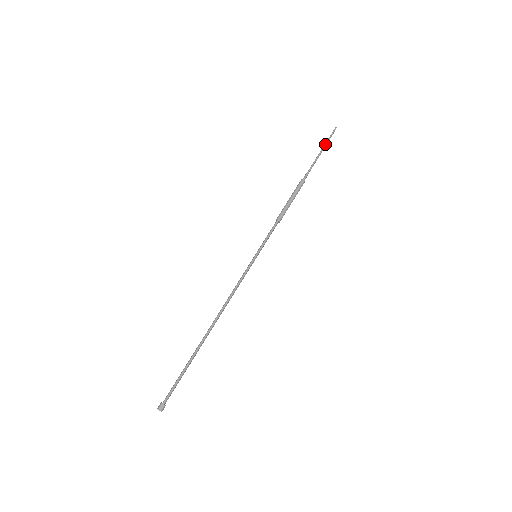
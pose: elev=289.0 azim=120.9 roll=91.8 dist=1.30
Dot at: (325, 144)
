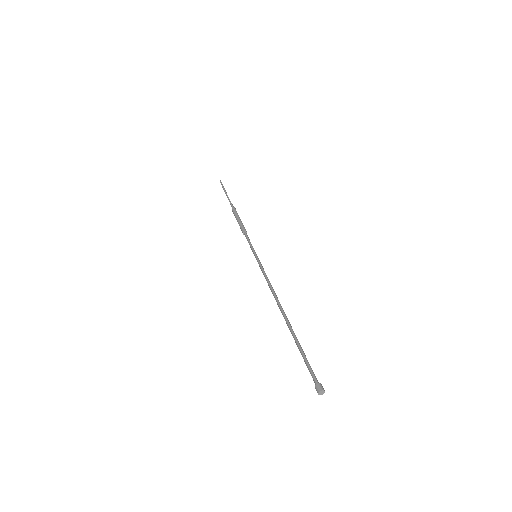
Dot at: (224, 189)
